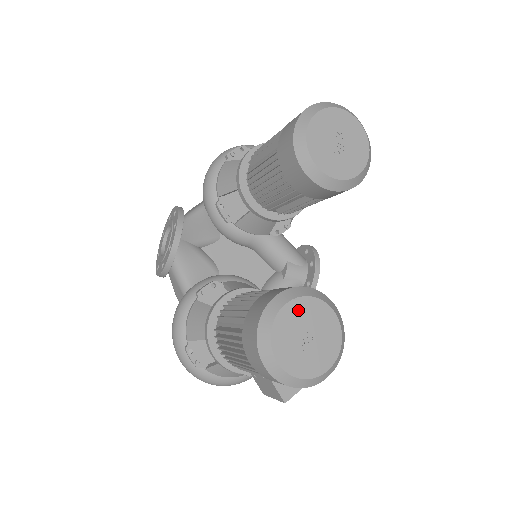
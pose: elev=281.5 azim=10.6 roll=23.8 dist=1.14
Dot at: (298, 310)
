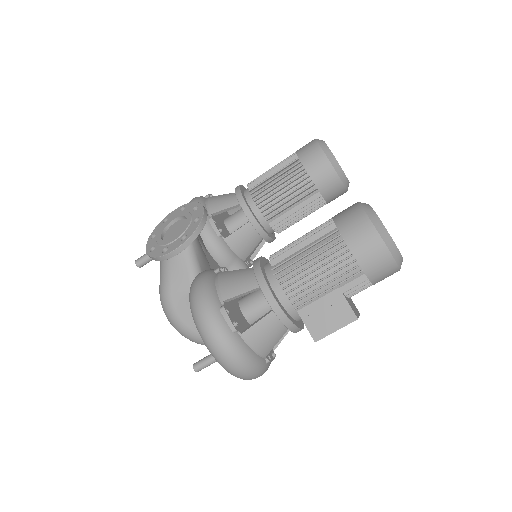
Dot at: occluded
